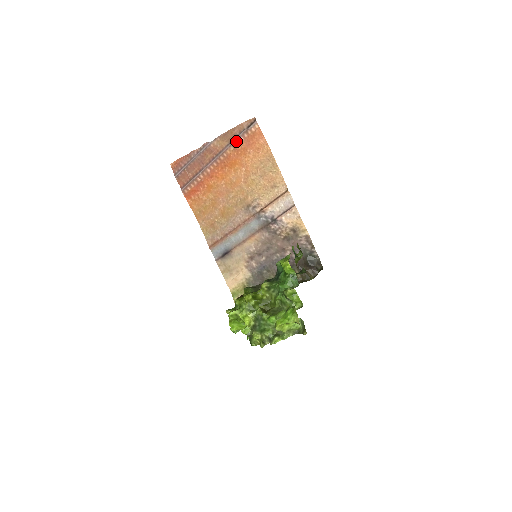
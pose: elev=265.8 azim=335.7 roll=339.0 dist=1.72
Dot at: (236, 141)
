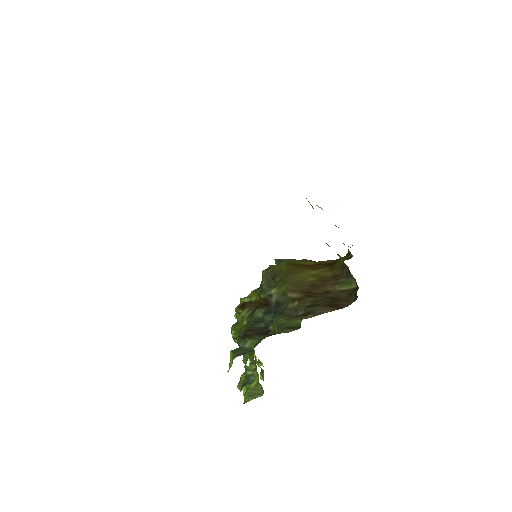
Dot at: occluded
